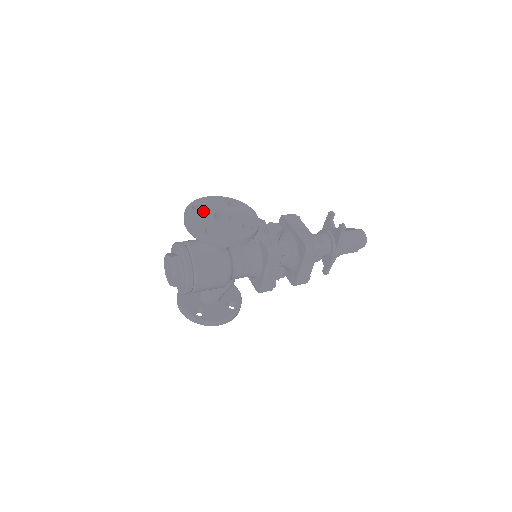
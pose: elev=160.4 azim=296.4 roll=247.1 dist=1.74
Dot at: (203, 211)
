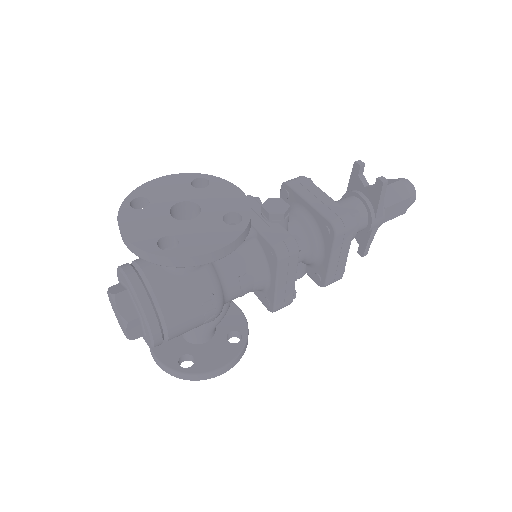
Dot at: (150, 207)
